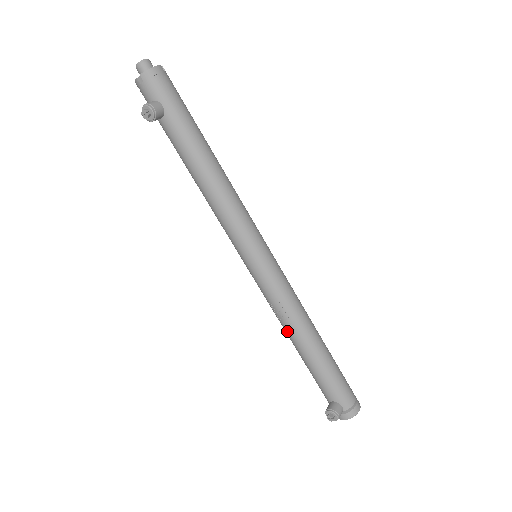
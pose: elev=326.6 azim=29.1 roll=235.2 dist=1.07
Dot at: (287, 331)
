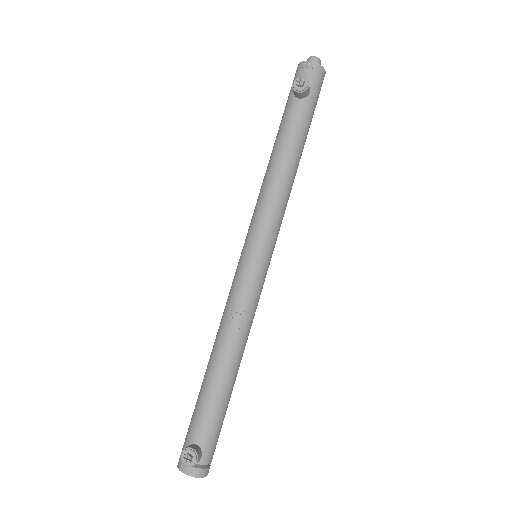
Dot at: (222, 340)
